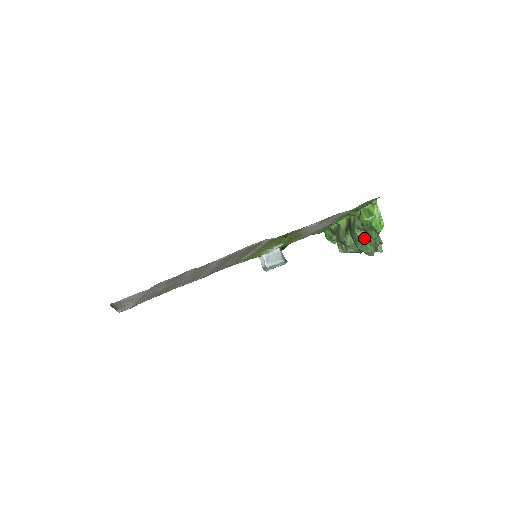
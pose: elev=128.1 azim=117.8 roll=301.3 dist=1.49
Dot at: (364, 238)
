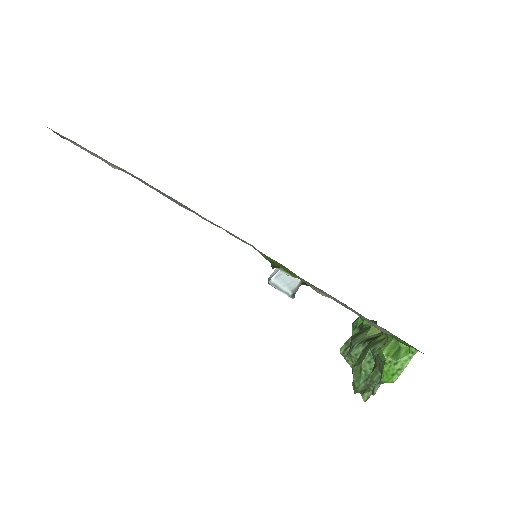
Dot at: (367, 367)
